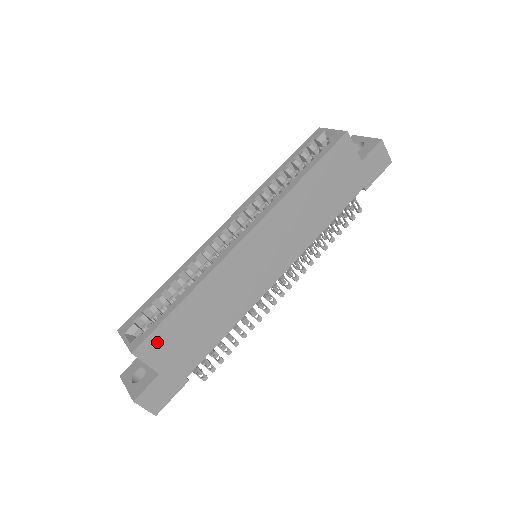
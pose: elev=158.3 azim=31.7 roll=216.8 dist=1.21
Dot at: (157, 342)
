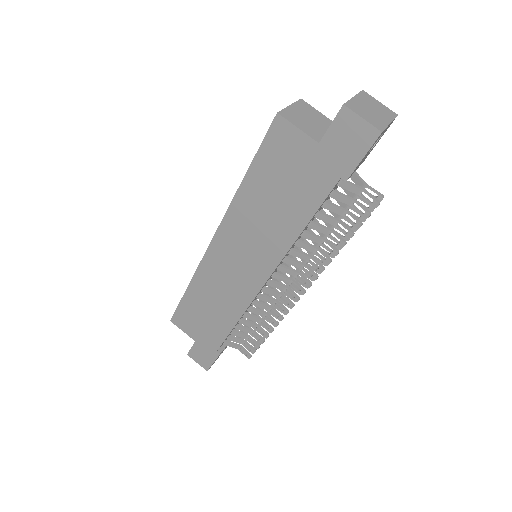
Dot at: (183, 317)
